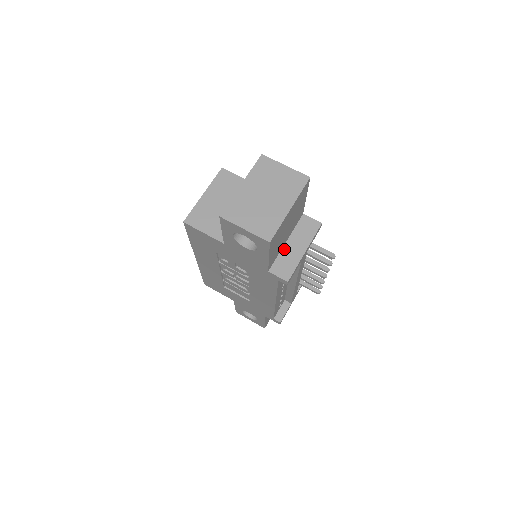
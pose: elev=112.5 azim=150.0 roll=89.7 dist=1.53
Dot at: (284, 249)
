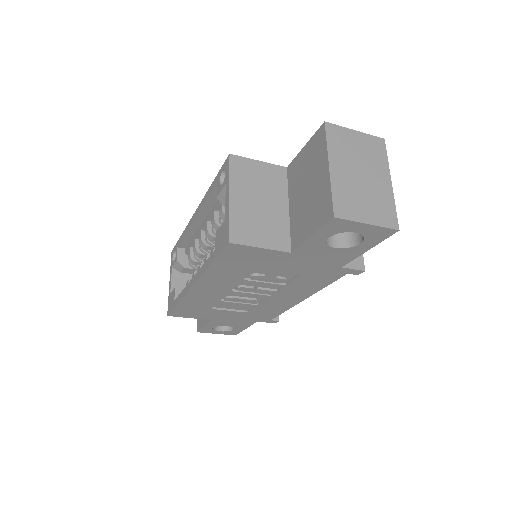
Dot at: occluded
